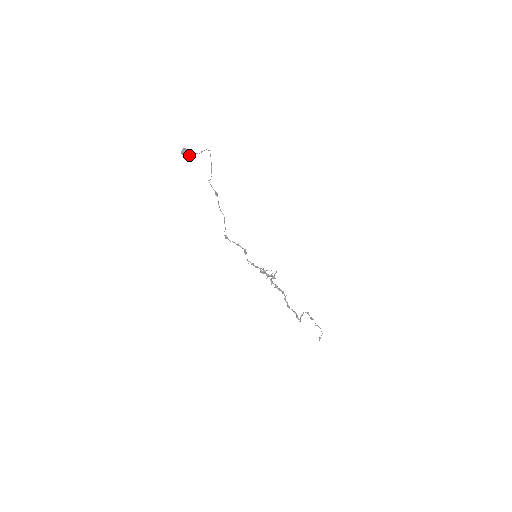
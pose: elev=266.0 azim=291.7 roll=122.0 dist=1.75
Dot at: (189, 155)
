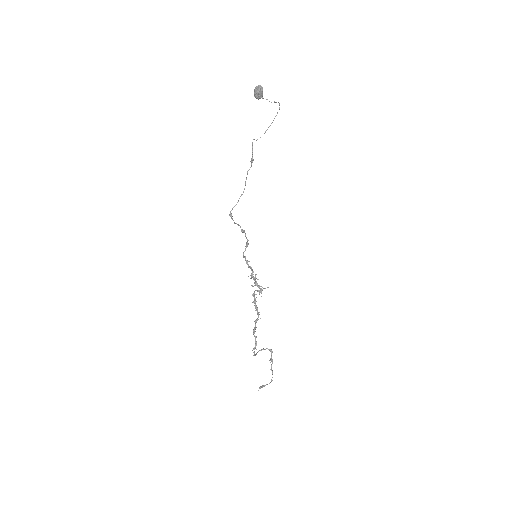
Dot at: (261, 97)
